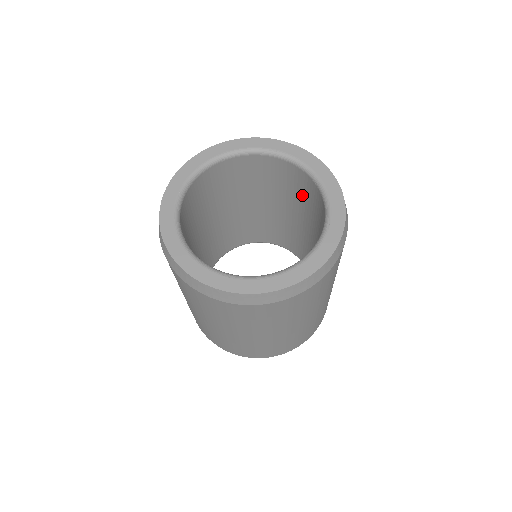
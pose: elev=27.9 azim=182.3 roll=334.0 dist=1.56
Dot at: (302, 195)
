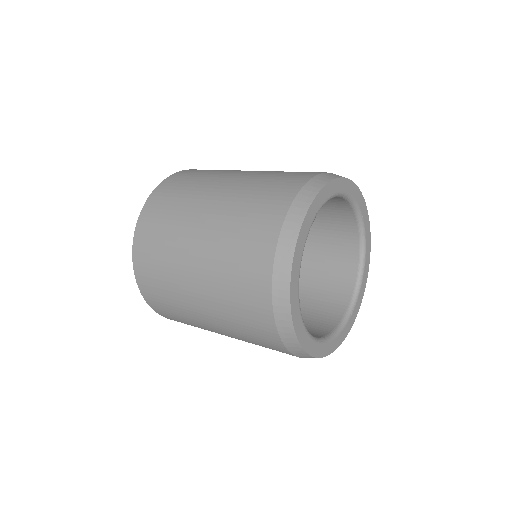
Dot at: occluded
